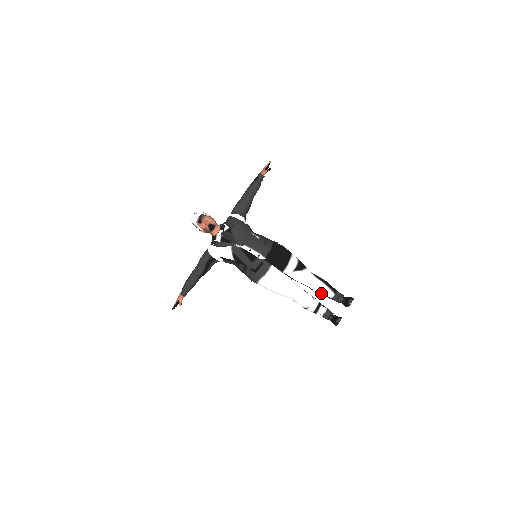
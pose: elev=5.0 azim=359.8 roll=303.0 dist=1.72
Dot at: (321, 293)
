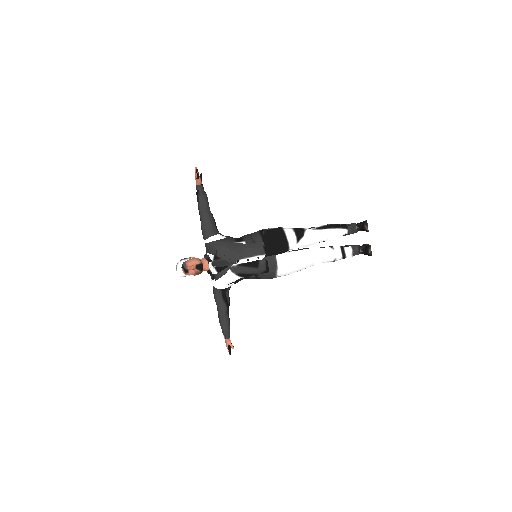
Dot at: (335, 238)
